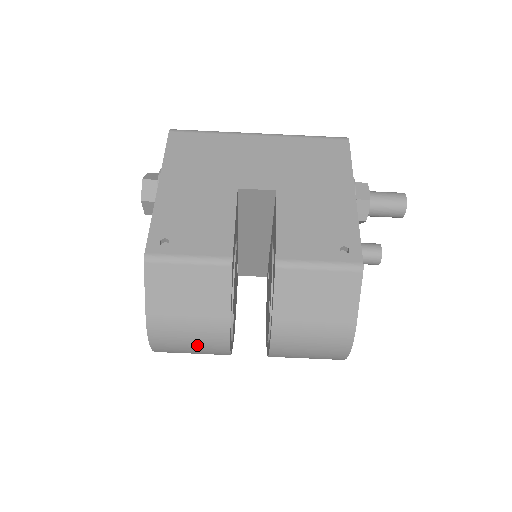
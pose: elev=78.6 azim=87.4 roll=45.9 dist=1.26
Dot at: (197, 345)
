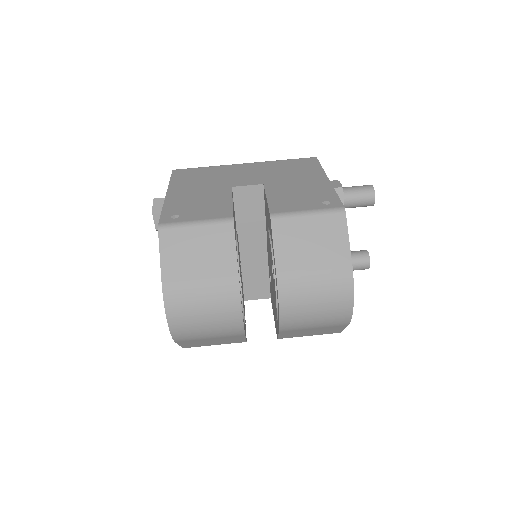
Dot at: (210, 309)
